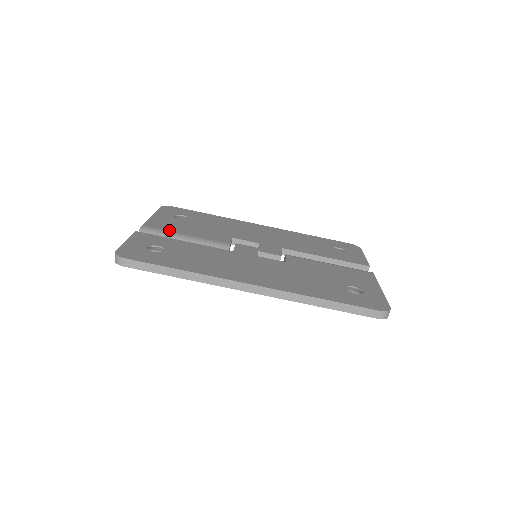
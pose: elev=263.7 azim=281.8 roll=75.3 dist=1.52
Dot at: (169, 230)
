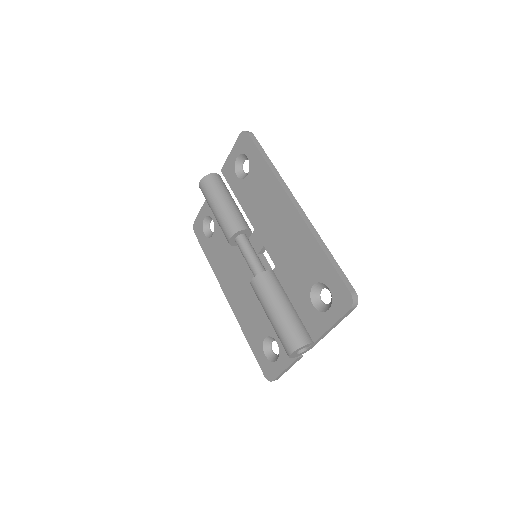
Dot at: occluded
